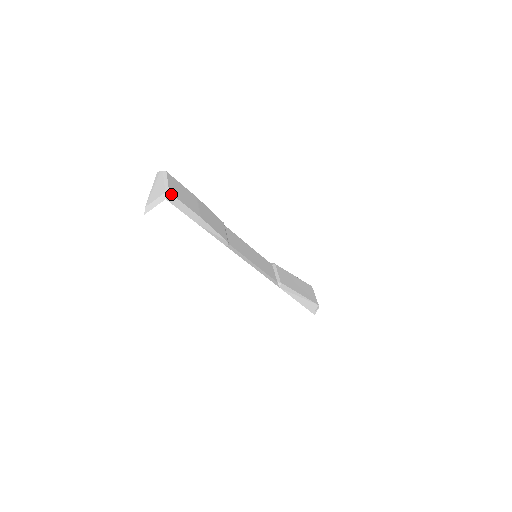
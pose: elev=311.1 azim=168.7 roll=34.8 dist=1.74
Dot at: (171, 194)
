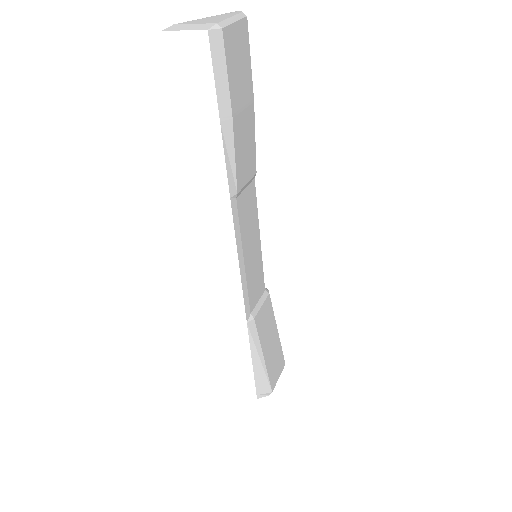
Dot at: (222, 34)
